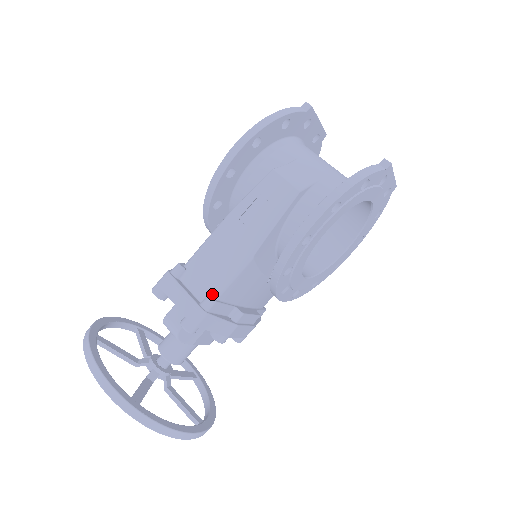
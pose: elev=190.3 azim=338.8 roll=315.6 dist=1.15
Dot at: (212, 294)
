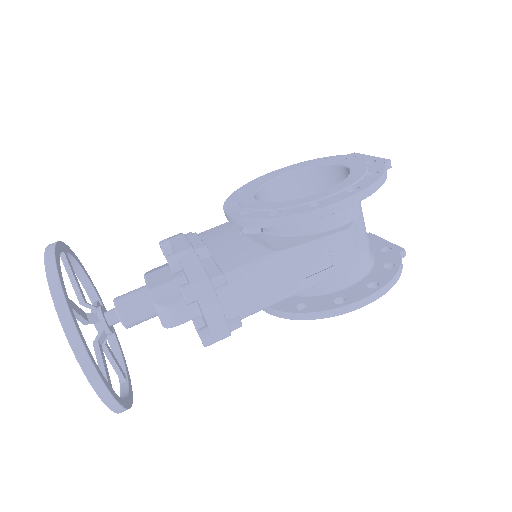
Dot at: (241, 317)
